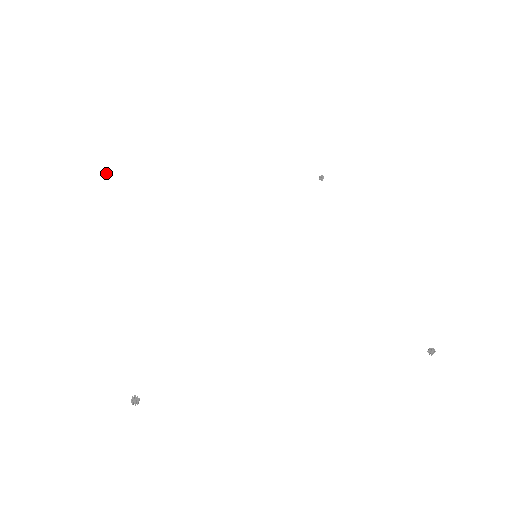
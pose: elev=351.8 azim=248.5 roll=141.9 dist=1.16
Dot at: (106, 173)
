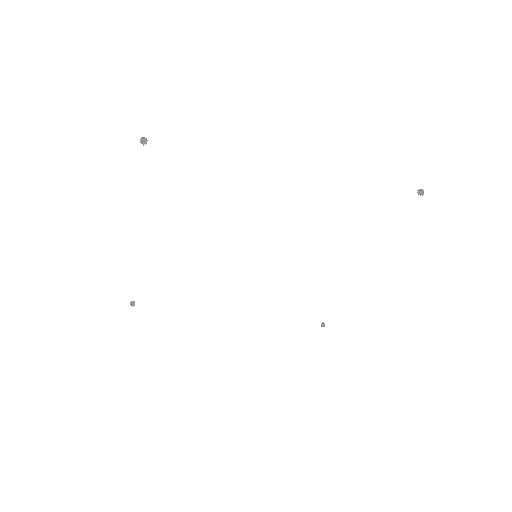
Dot at: (132, 301)
